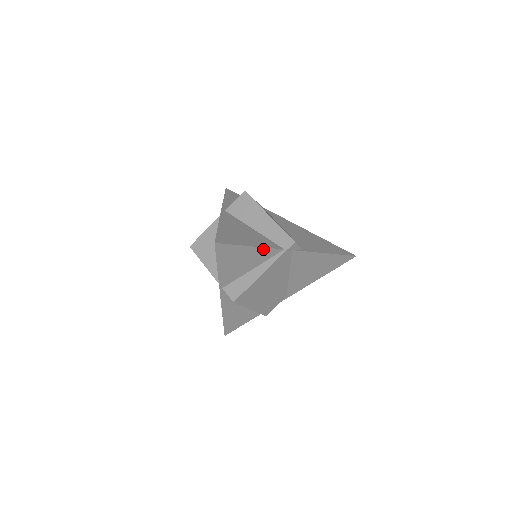
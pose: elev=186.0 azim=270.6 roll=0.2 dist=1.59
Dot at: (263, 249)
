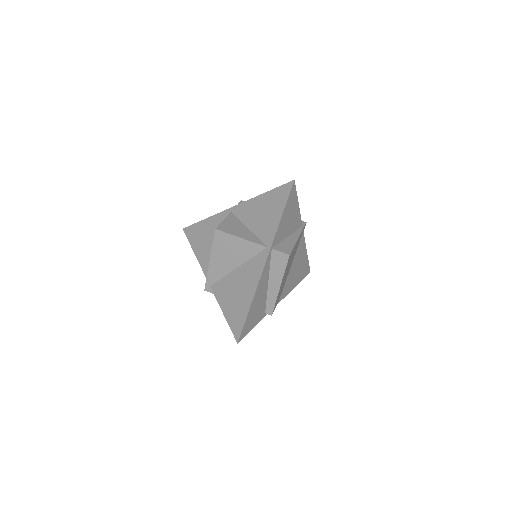
Dot at: (299, 214)
